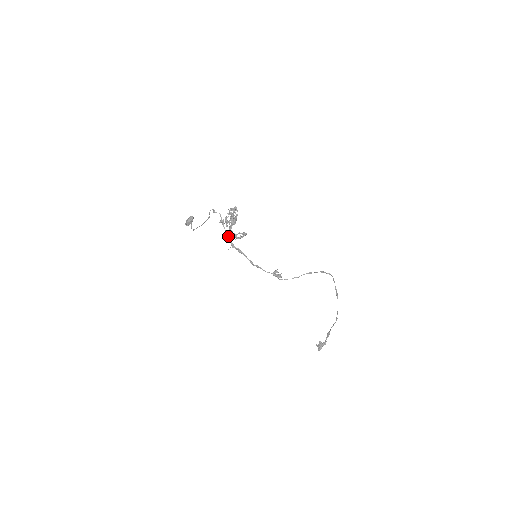
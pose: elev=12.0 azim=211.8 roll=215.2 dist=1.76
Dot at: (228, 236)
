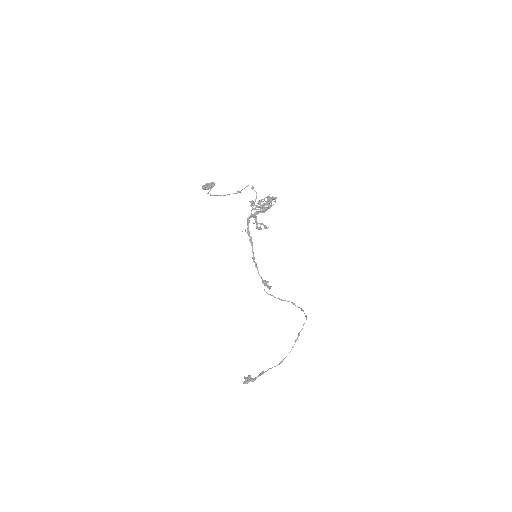
Dot at: occluded
